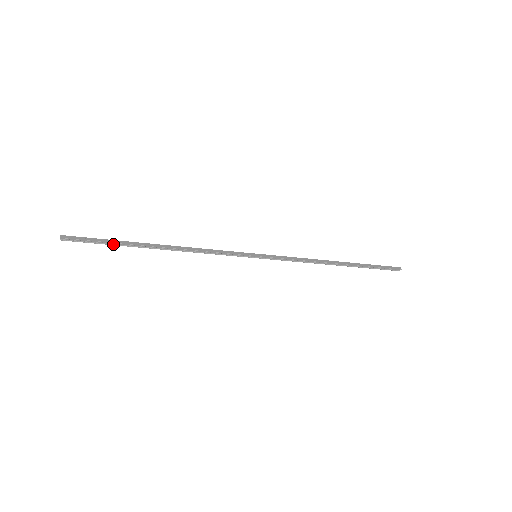
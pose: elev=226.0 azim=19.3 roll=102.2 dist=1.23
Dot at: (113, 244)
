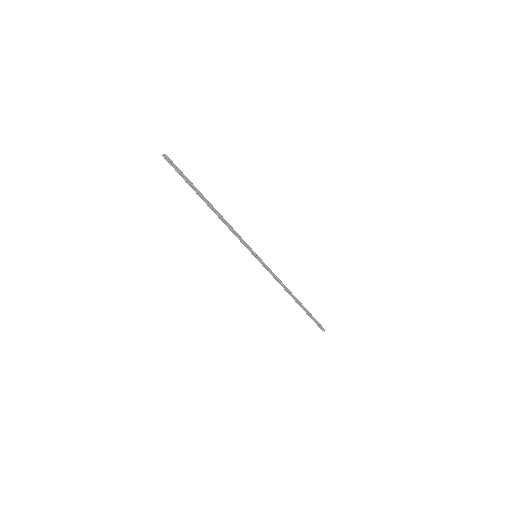
Dot at: (188, 183)
